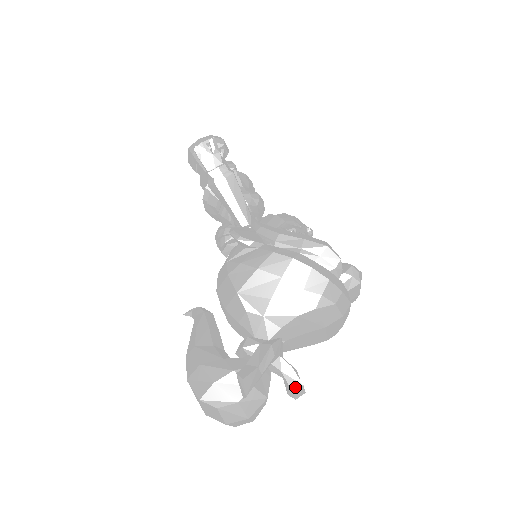
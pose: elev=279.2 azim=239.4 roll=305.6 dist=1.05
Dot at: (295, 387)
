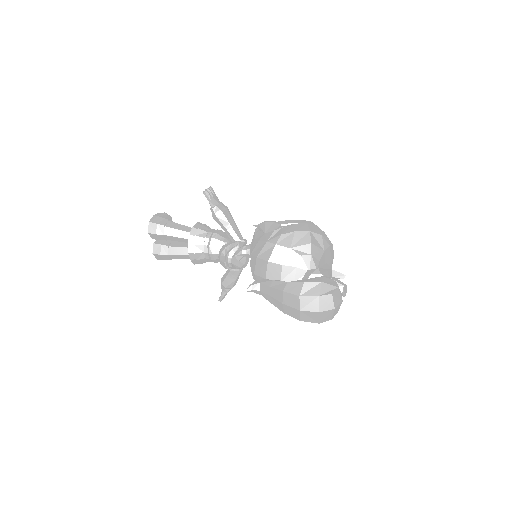
Dot at: (345, 286)
